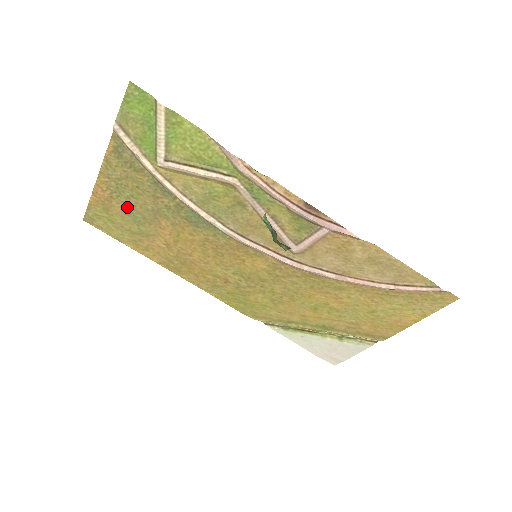
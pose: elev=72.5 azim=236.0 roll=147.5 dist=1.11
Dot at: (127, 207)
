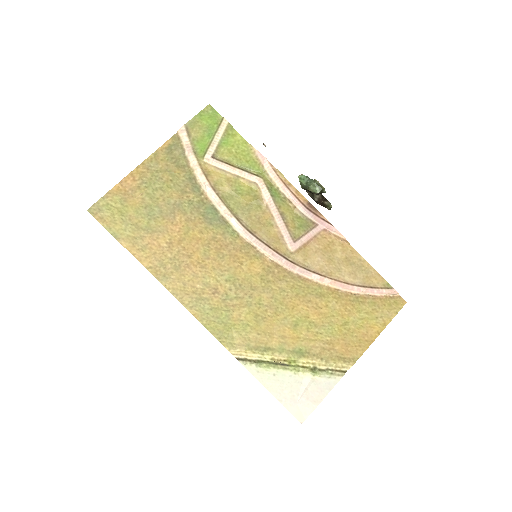
Dot at: (149, 199)
